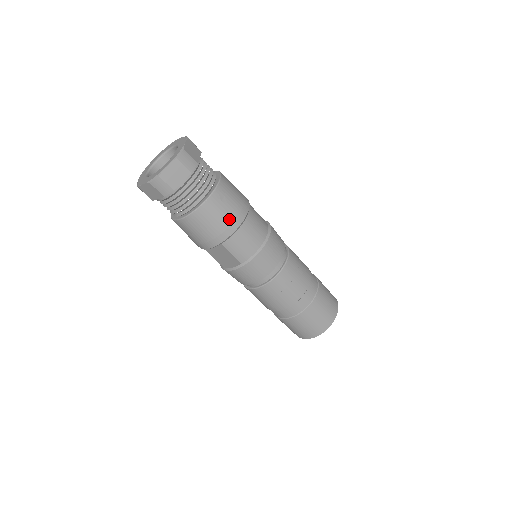
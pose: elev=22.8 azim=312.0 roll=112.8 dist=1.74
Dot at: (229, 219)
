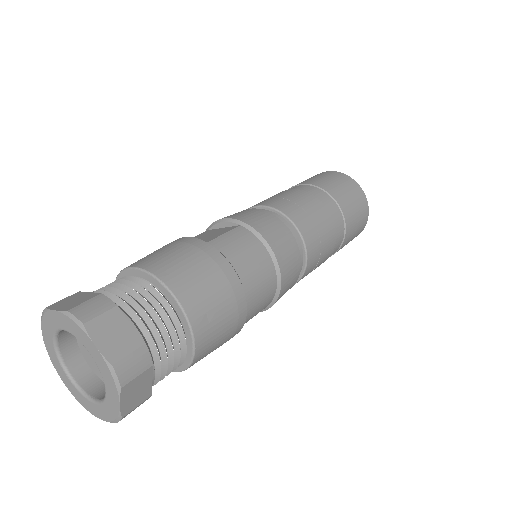
Dot at: (232, 319)
